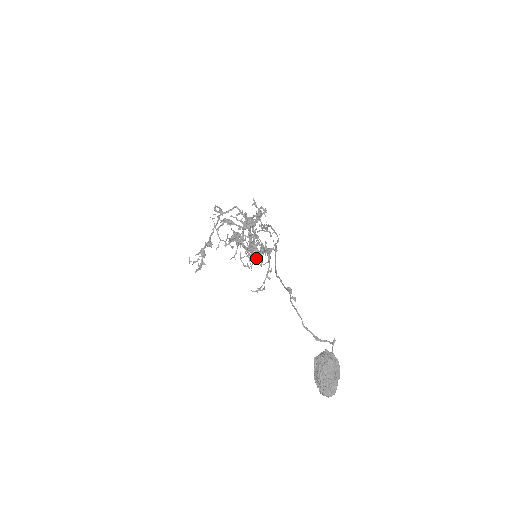
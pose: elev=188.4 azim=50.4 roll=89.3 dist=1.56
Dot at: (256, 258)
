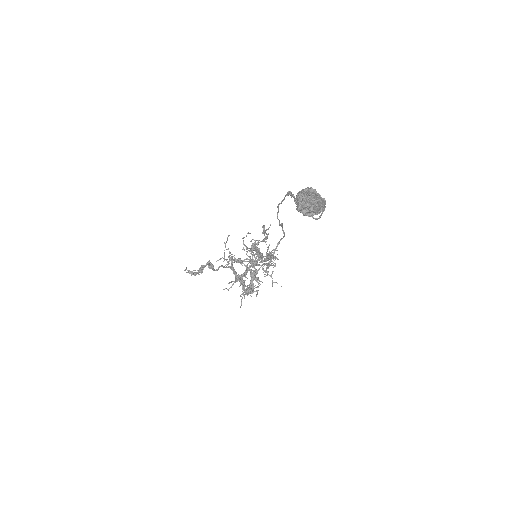
Dot at: occluded
